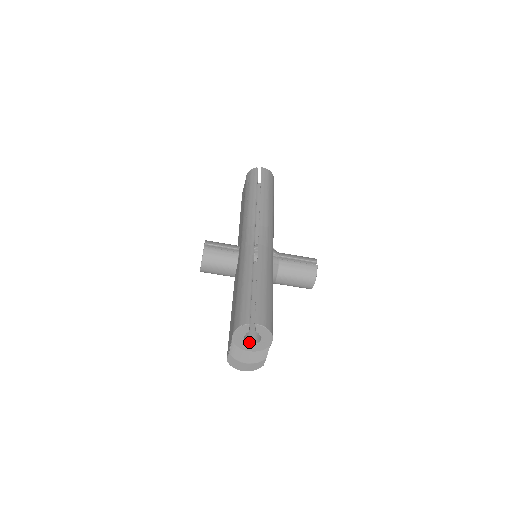
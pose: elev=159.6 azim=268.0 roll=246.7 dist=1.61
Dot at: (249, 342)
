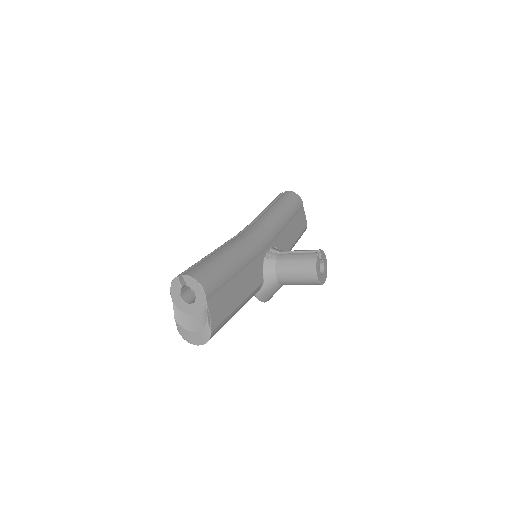
Dot at: (189, 303)
